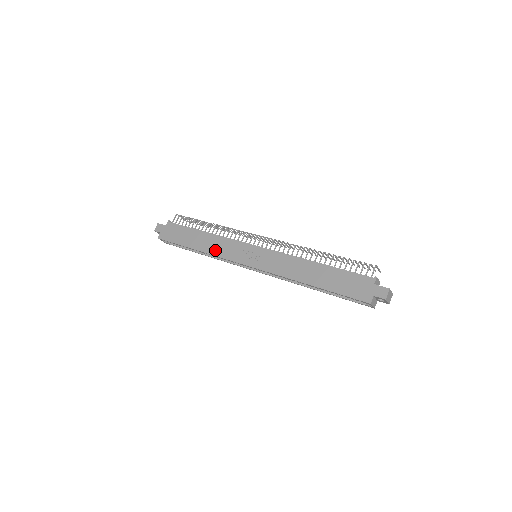
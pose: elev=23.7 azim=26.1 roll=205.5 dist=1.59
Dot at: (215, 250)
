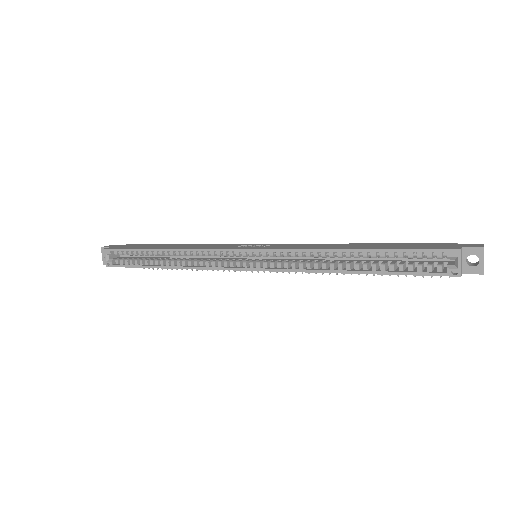
Dot at: (194, 247)
